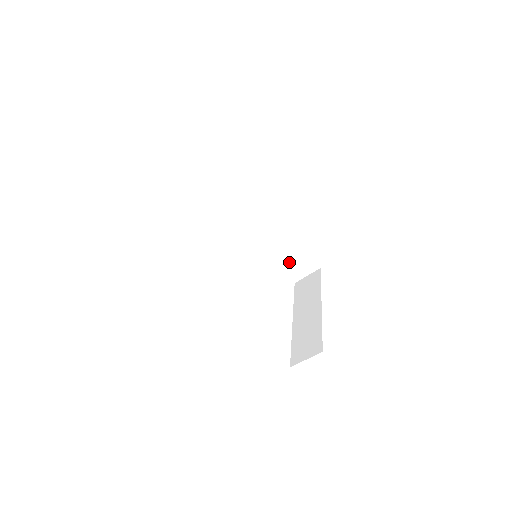
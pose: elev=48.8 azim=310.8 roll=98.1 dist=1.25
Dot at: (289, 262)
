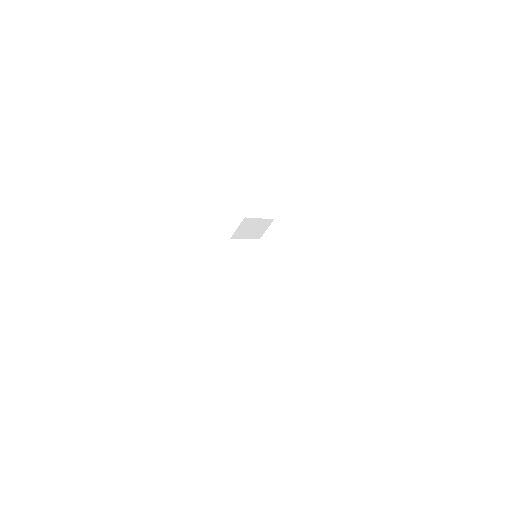
Dot at: (254, 232)
